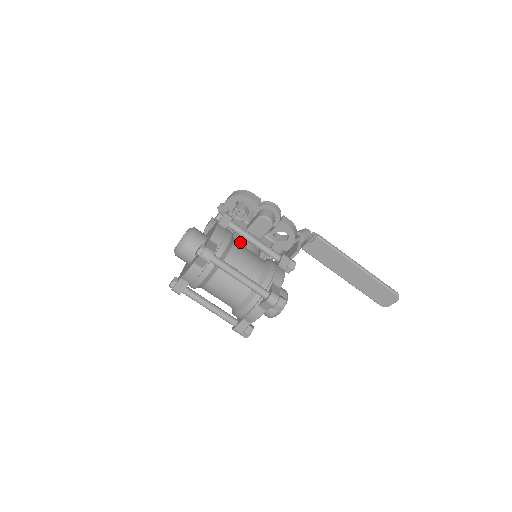
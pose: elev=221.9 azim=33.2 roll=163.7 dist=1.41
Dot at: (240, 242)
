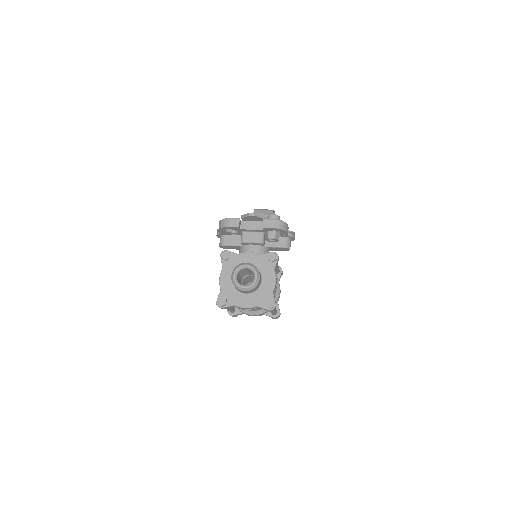
Dot at: occluded
